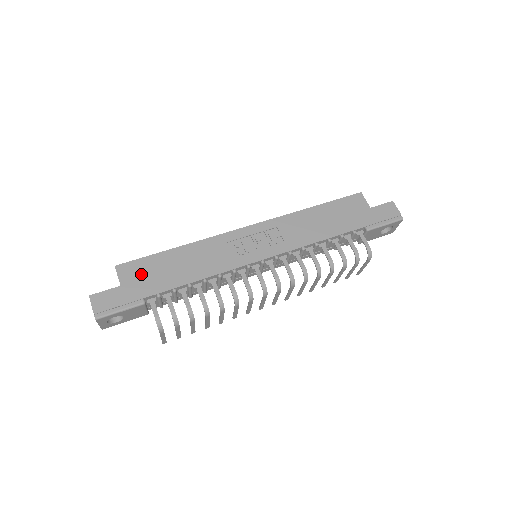
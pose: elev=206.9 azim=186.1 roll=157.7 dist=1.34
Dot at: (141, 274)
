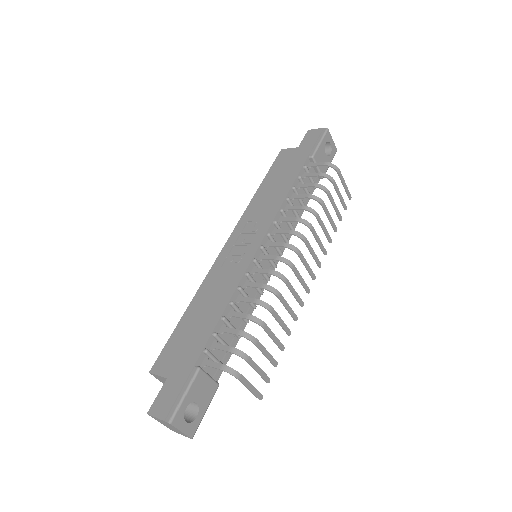
Dot at: (176, 354)
